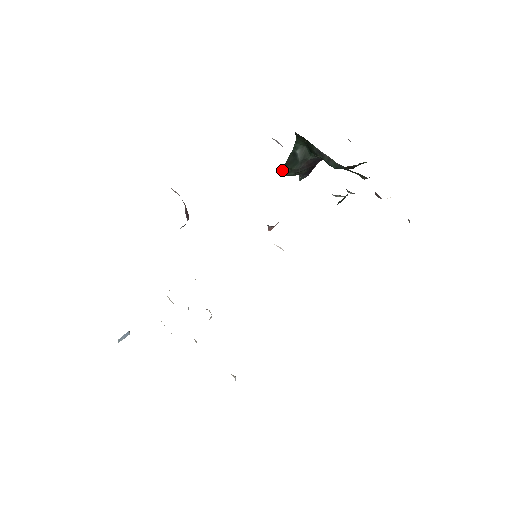
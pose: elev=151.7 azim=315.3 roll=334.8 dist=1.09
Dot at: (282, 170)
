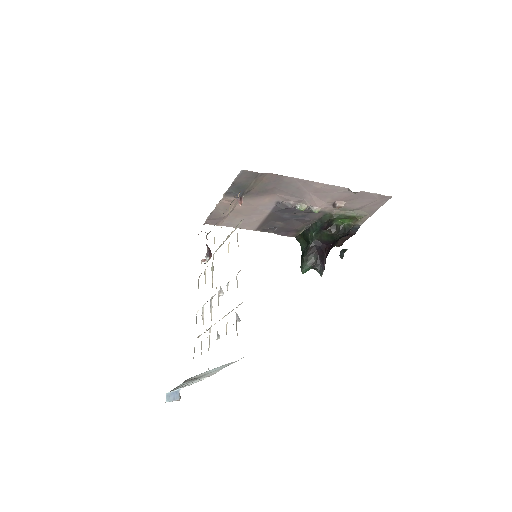
Dot at: (301, 268)
